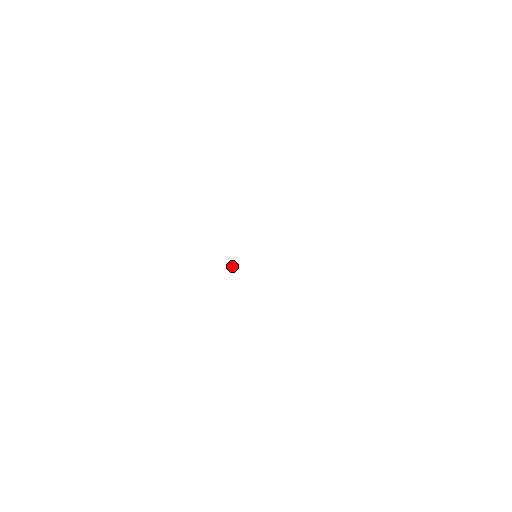
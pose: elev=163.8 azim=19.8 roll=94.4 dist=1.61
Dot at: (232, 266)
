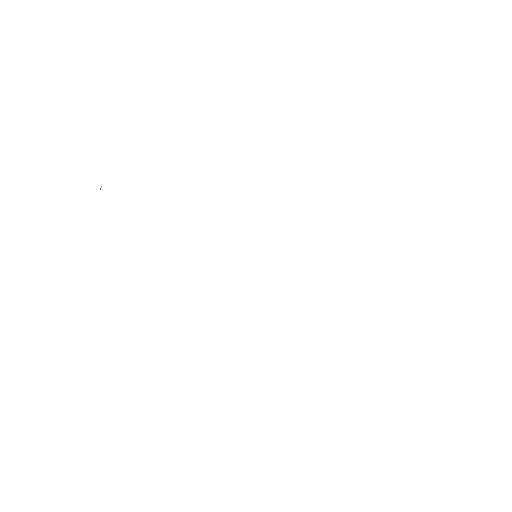
Dot at: occluded
